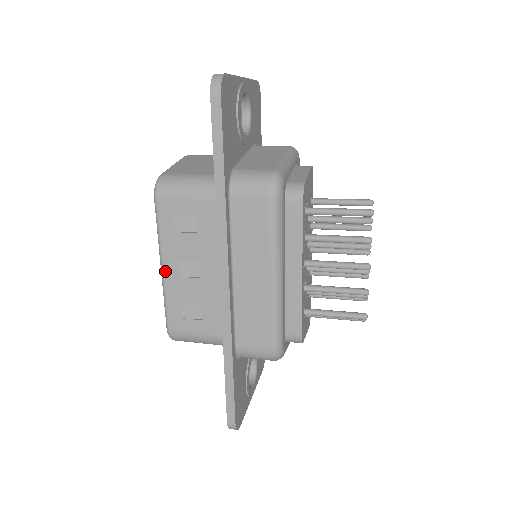
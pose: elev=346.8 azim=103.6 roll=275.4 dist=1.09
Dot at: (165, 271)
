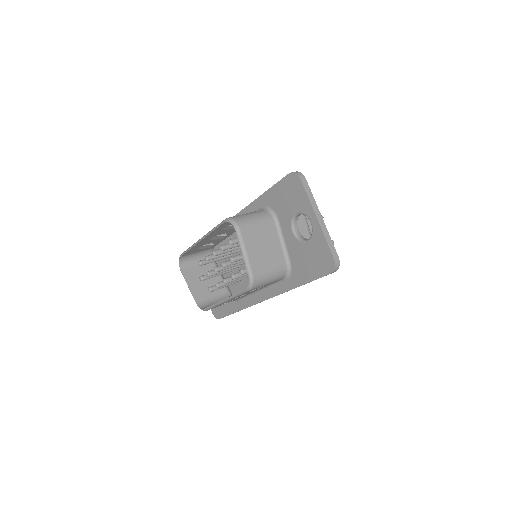
Dot at: occluded
